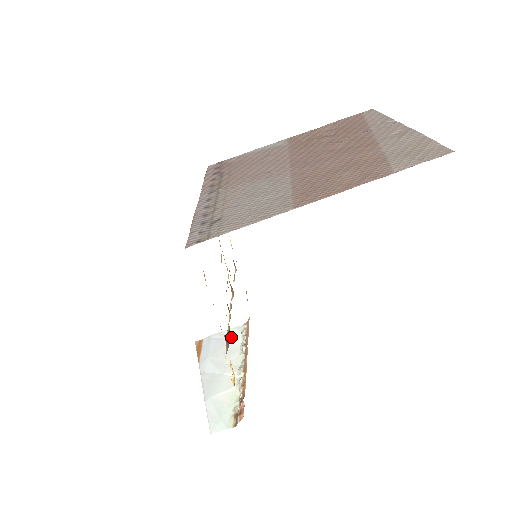
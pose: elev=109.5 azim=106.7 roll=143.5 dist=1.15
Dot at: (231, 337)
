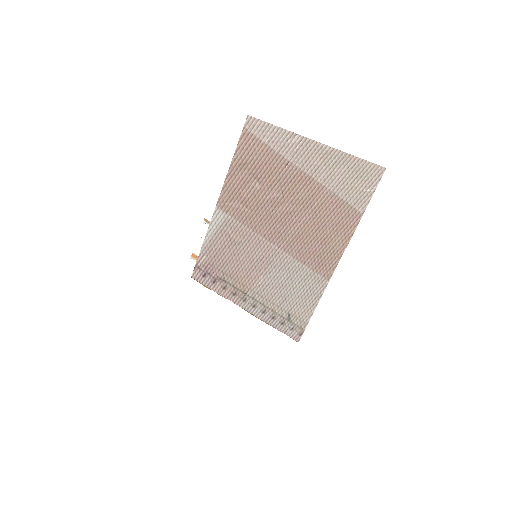
Dot at: occluded
